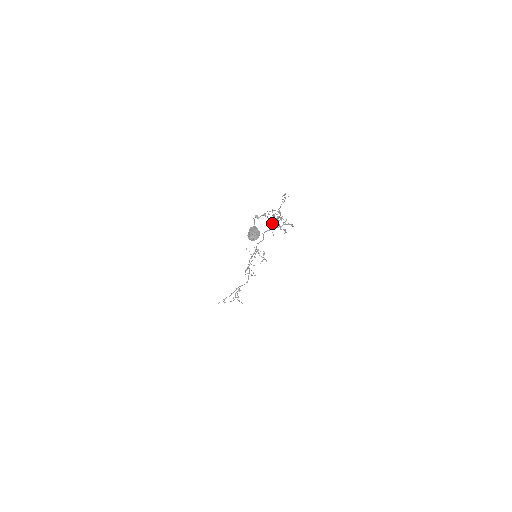
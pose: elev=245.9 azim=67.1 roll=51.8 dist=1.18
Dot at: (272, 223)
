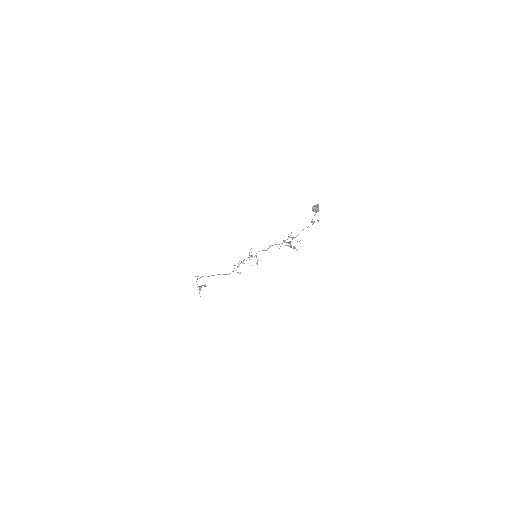
Dot at: occluded
